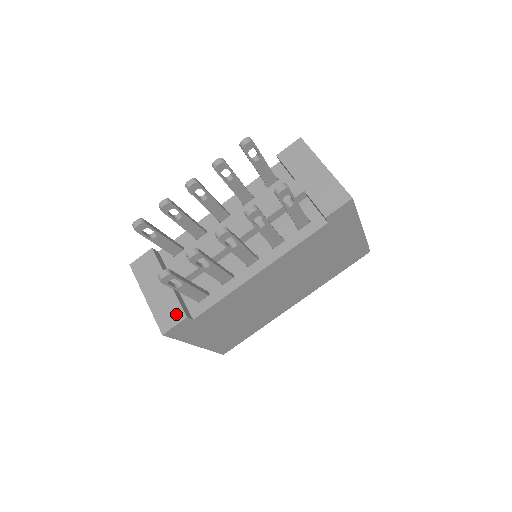
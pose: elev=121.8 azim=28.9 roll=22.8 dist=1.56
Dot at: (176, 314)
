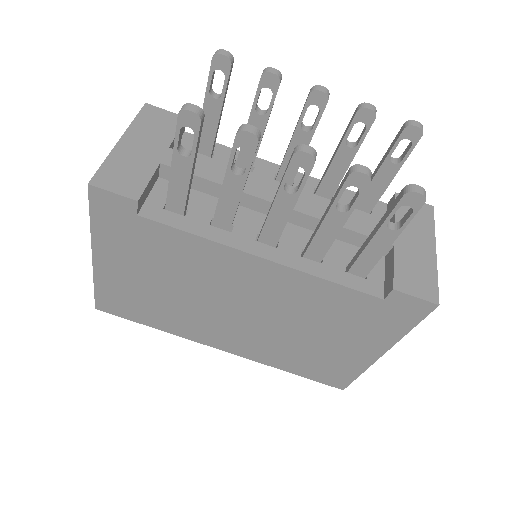
Dot at: (131, 185)
